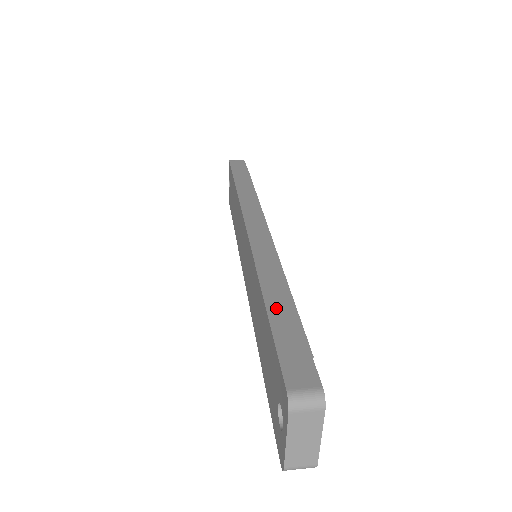
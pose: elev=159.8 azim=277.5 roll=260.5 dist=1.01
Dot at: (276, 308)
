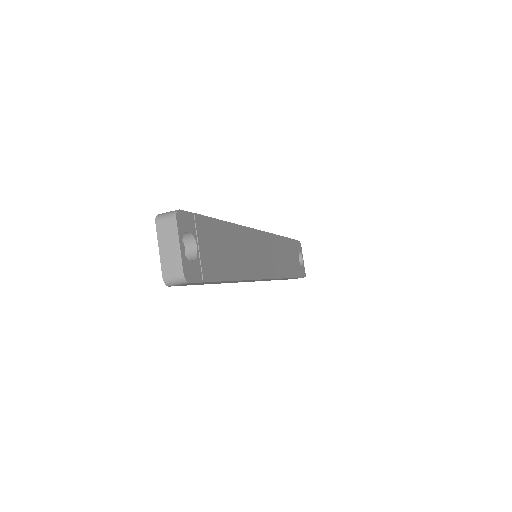
Dot at: occluded
